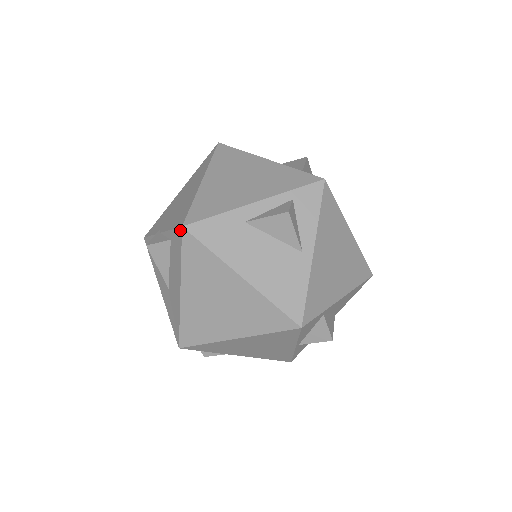
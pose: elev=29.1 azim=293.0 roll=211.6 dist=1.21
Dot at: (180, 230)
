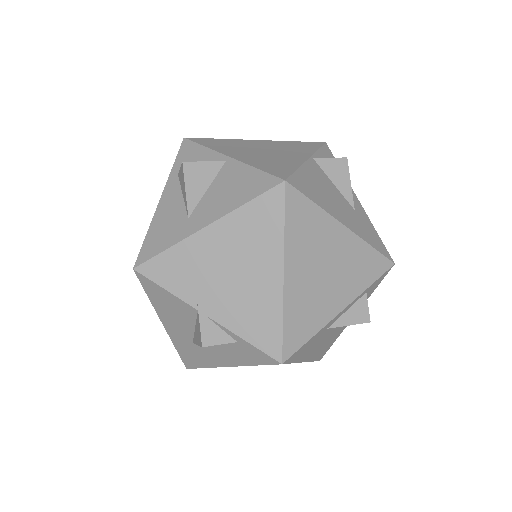
Dot at: (274, 362)
